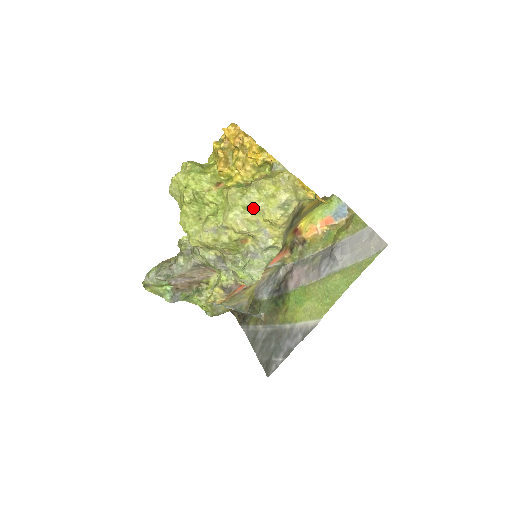
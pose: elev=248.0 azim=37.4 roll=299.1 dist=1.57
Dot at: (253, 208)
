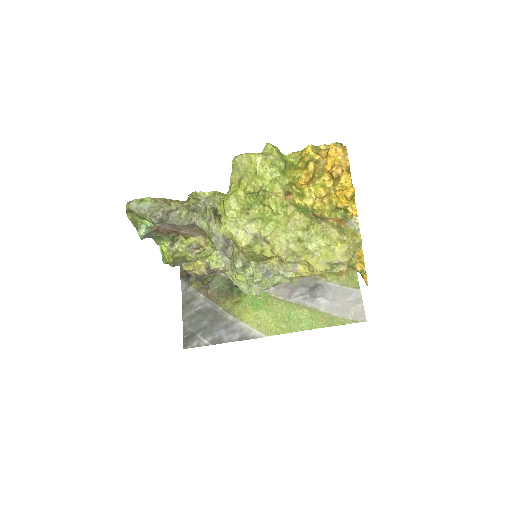
Dot at: (307, 247)
